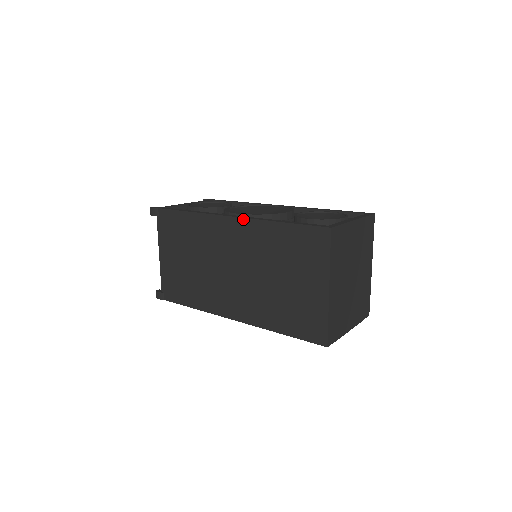
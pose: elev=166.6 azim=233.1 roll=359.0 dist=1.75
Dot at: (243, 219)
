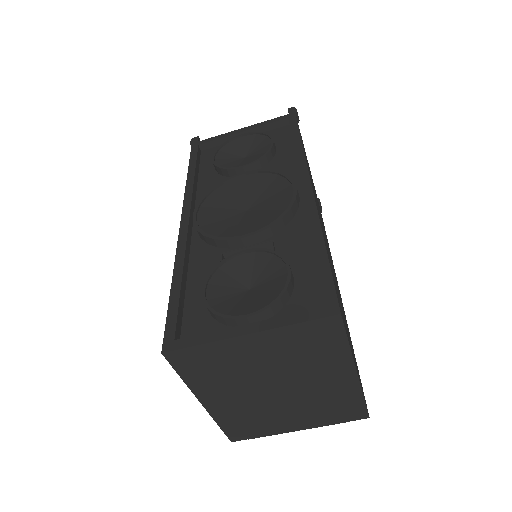
Dot at: (179, 237)
